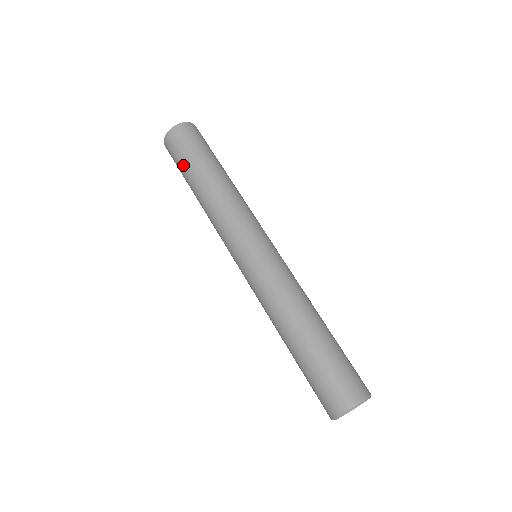
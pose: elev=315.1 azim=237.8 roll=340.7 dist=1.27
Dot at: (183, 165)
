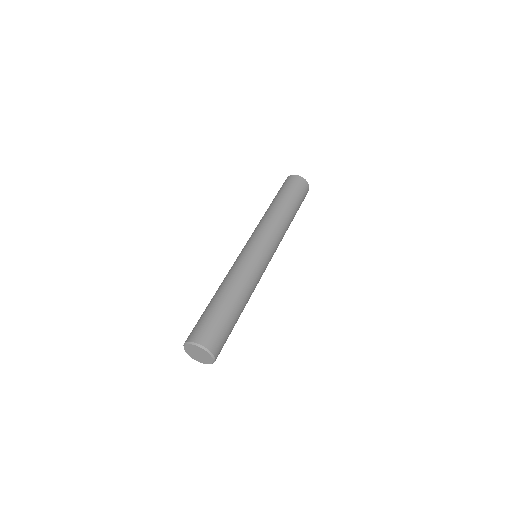
Dot at: occluded
